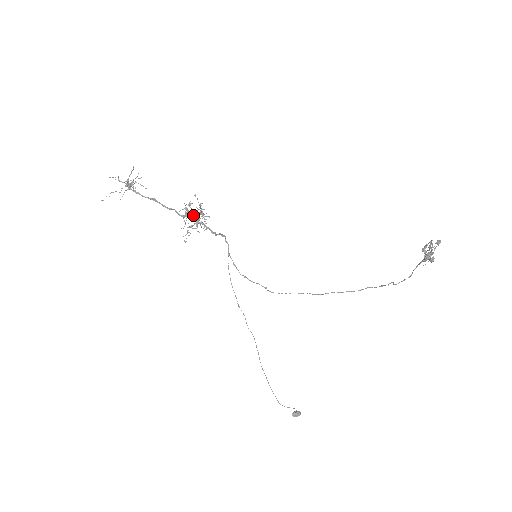
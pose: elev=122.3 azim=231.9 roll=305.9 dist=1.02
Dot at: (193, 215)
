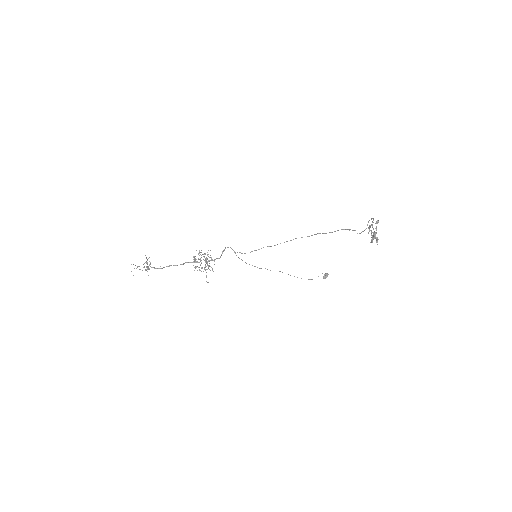
Dot at: (200, 260)
